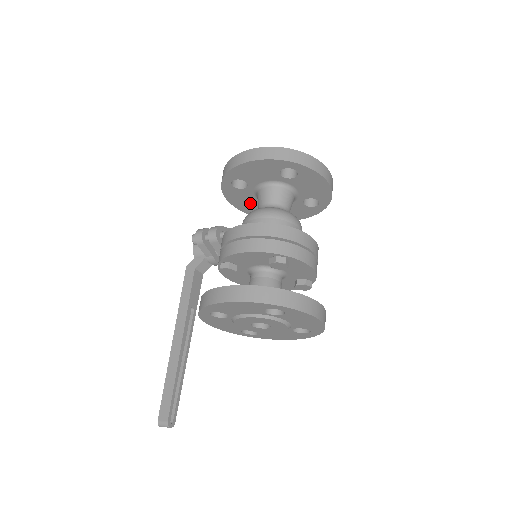
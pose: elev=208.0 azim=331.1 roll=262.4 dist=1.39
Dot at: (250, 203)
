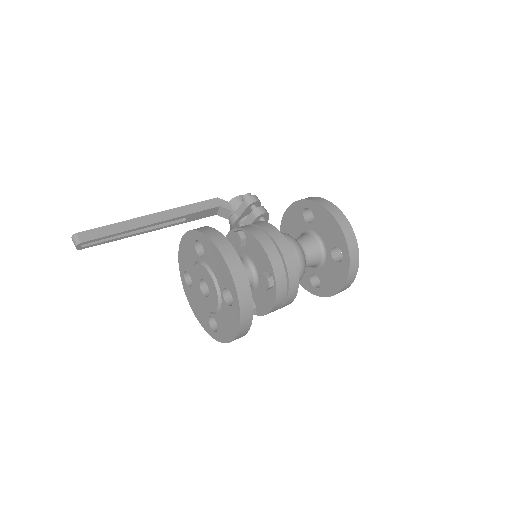
Dot at: (292, 229)
